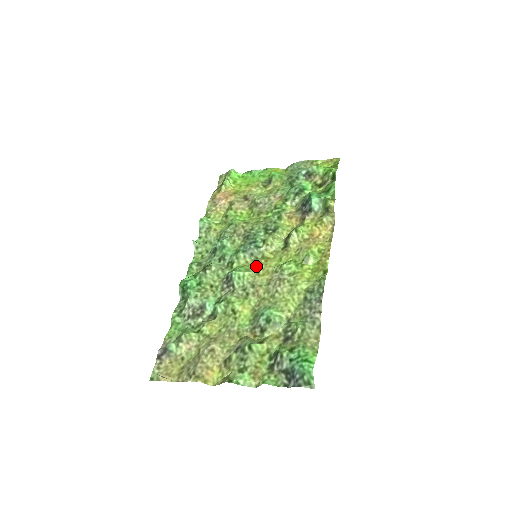
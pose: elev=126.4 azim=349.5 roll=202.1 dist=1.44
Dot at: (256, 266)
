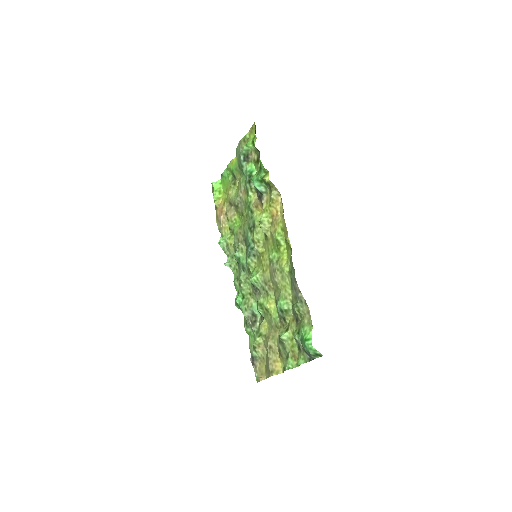
Dot at: (260, 265)
